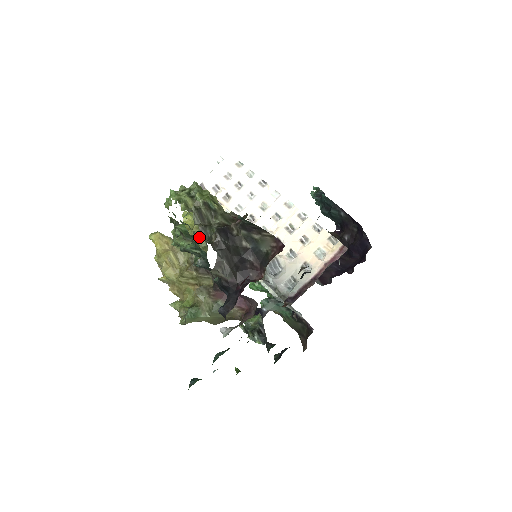
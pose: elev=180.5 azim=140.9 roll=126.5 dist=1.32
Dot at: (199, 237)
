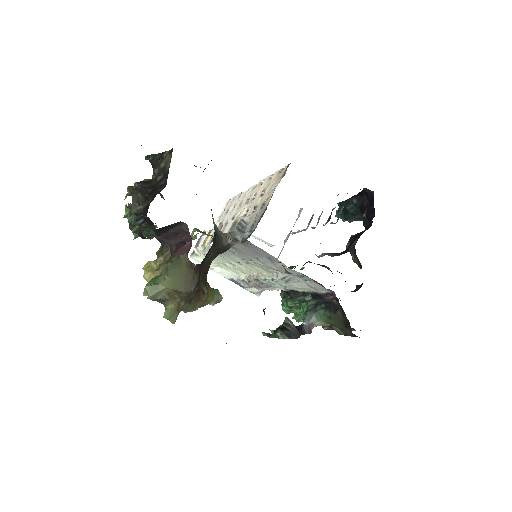
Dot at: occluded
